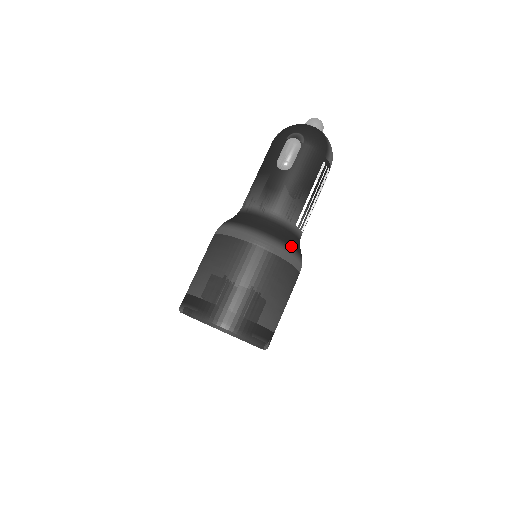
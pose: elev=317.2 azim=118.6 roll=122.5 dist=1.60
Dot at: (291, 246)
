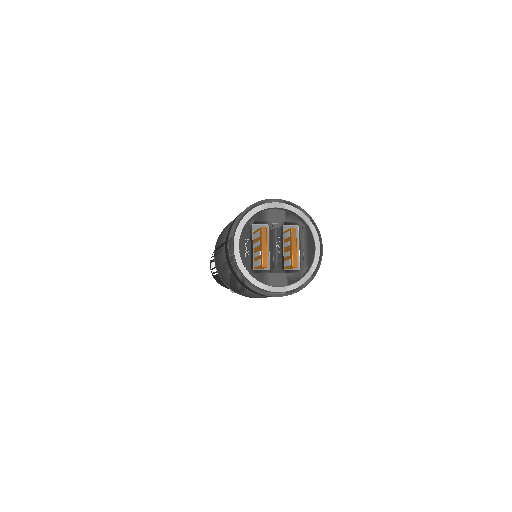
Dot at: occluded
